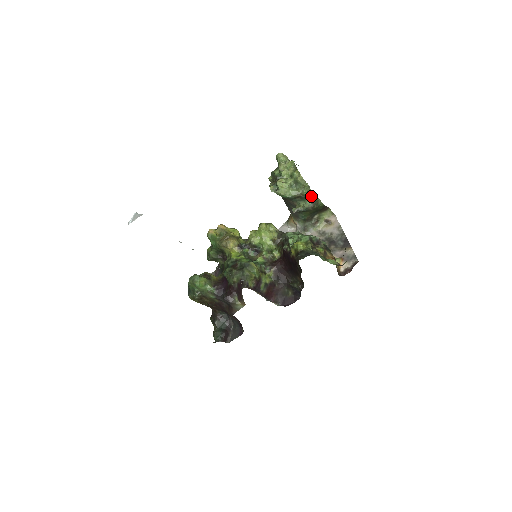
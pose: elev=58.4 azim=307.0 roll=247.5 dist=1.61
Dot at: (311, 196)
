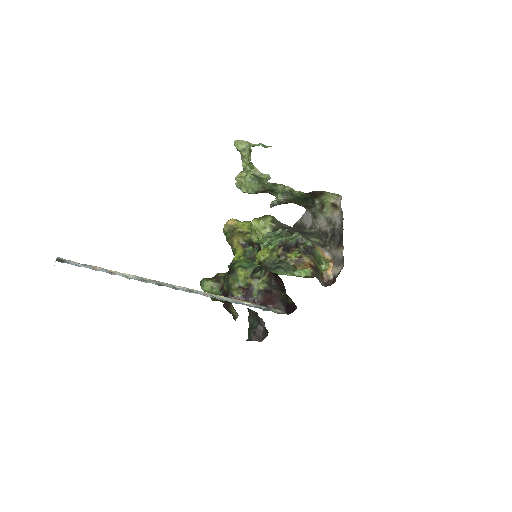
Dot at: (277, 188)
